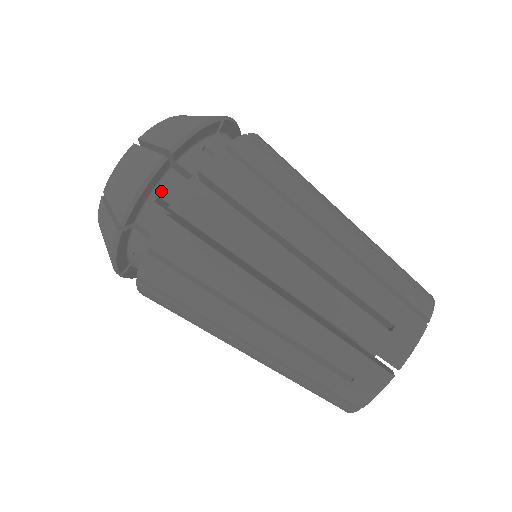
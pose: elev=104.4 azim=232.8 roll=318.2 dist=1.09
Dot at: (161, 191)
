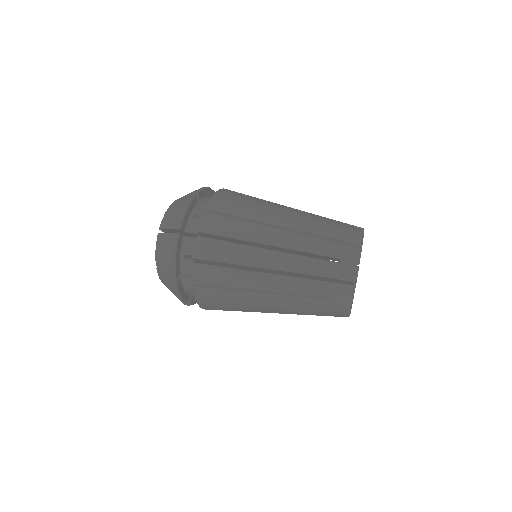
Dot at: (196, 212)
